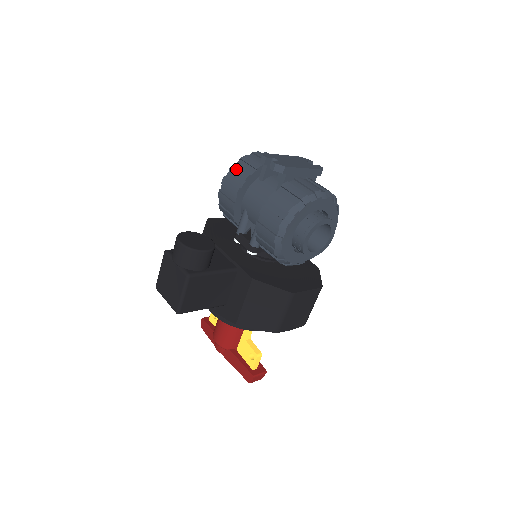
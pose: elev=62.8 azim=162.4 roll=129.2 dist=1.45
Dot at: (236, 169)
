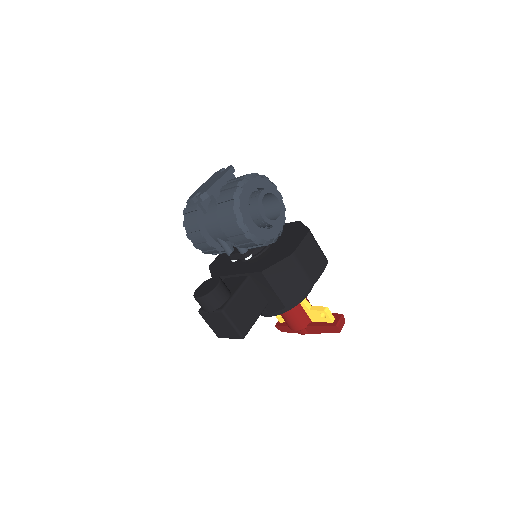
Dot at: (187, 223)
